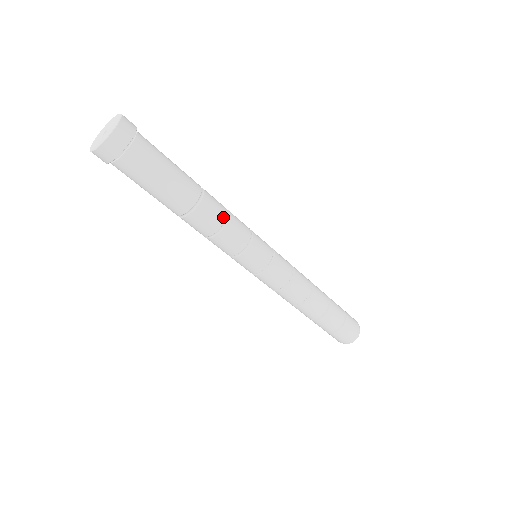
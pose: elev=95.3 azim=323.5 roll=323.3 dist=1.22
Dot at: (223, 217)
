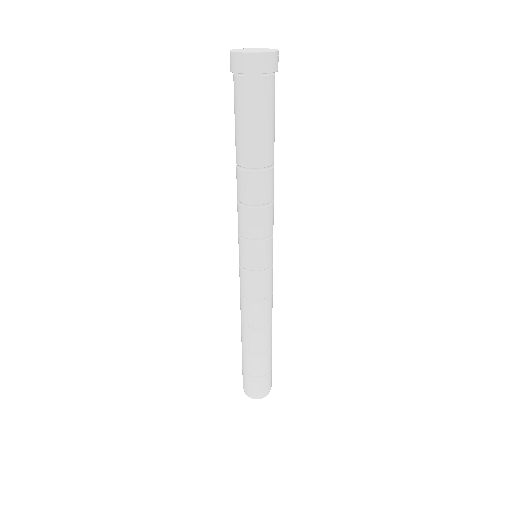
Dot at: (264, 200)
